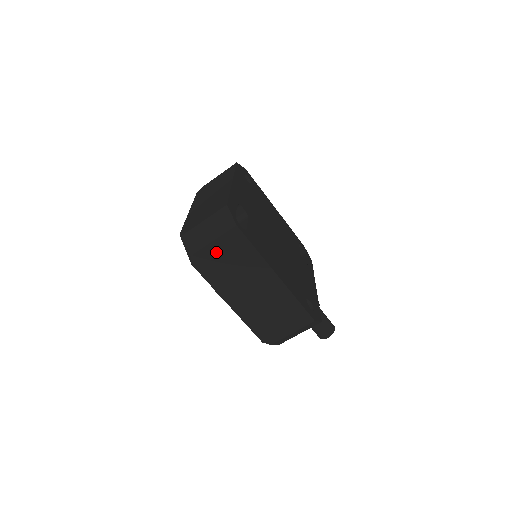
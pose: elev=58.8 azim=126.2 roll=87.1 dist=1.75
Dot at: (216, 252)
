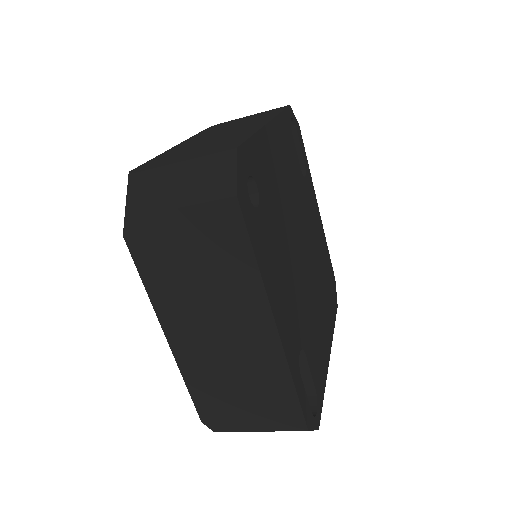
Dot at: occluded
